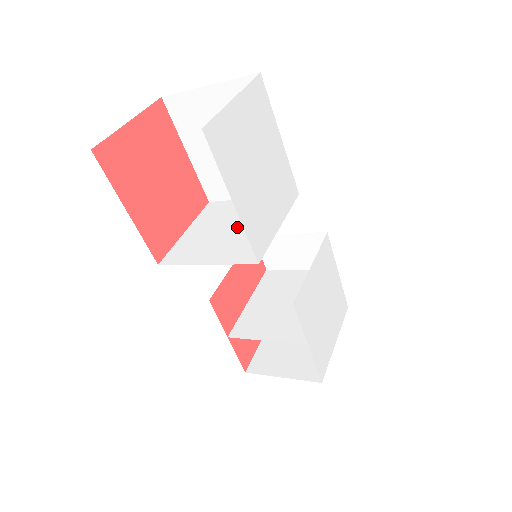
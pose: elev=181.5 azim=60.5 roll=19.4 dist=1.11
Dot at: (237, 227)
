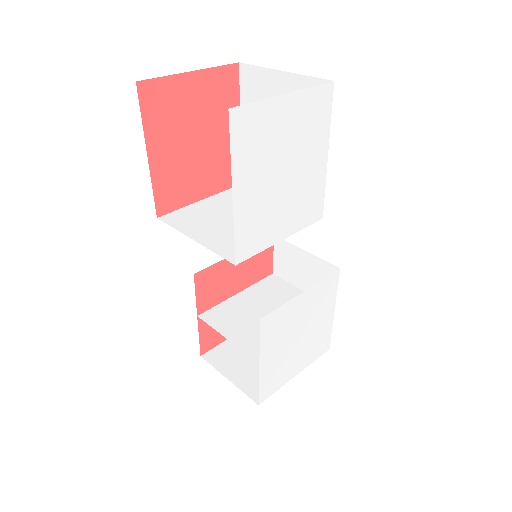
Dot at: occluded
